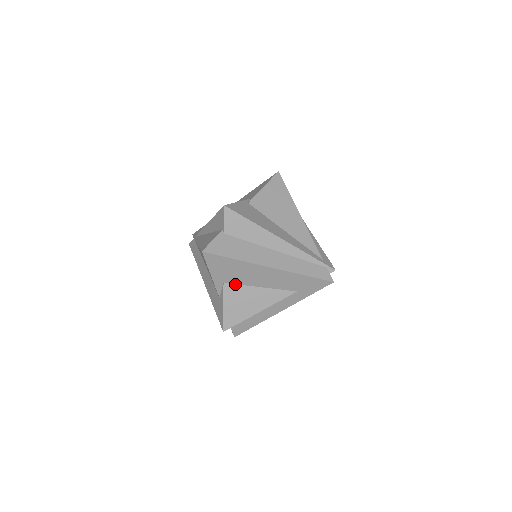
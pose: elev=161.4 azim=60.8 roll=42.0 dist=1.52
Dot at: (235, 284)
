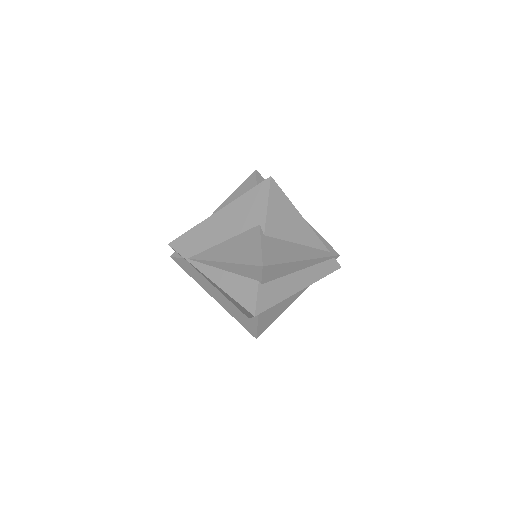
Dot at: occluded
